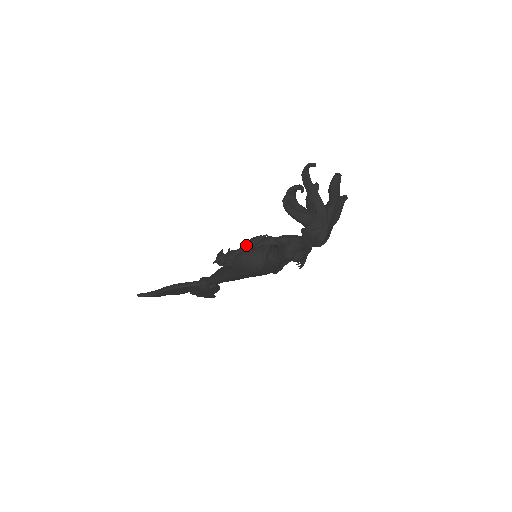
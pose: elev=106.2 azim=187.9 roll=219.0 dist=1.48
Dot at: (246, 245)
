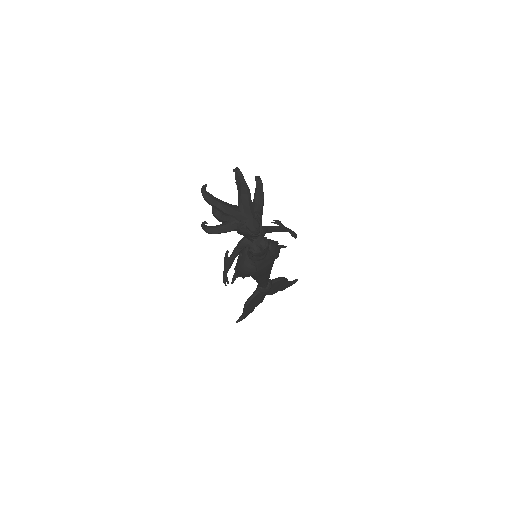
Dot at: (224, 266)
